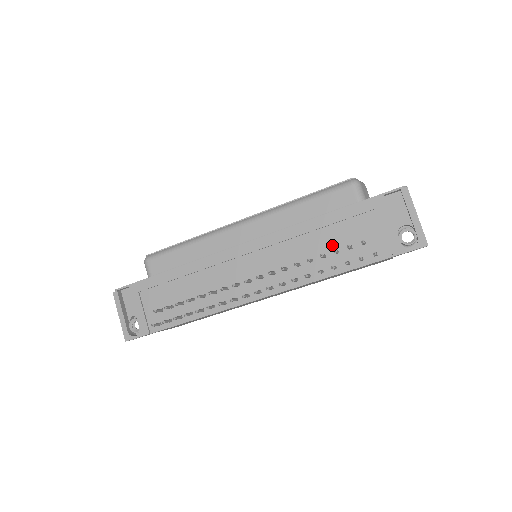
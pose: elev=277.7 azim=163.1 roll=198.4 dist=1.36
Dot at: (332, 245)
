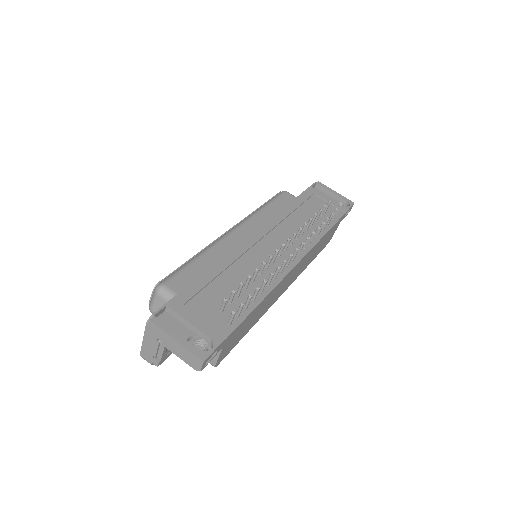
Dot at: (309, 217)
